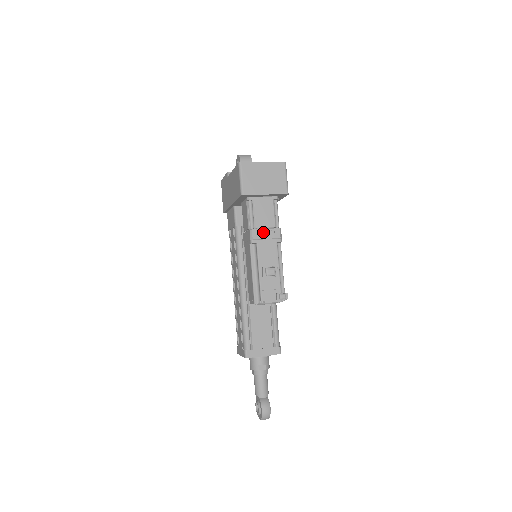
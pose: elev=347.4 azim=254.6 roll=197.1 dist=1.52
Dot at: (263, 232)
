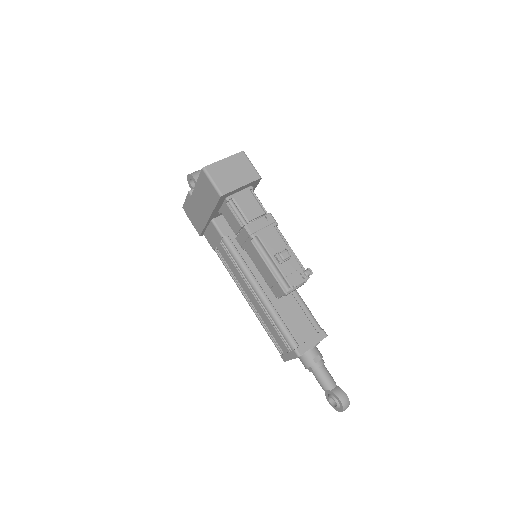
Dot at: (257, 223)
